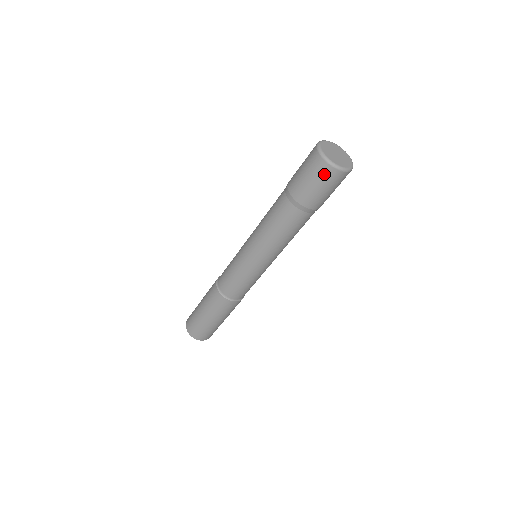
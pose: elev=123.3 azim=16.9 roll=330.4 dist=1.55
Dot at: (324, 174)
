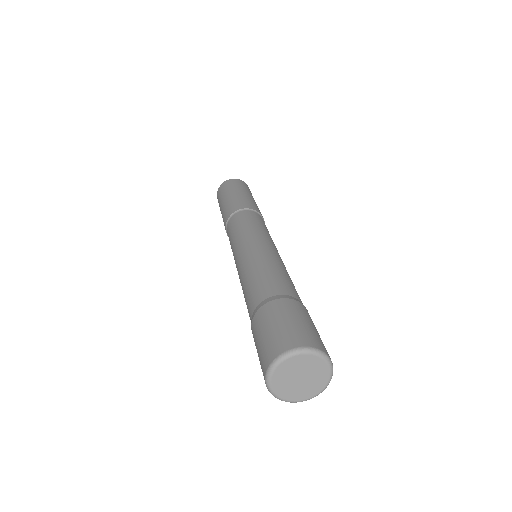
Dot at: occluded
